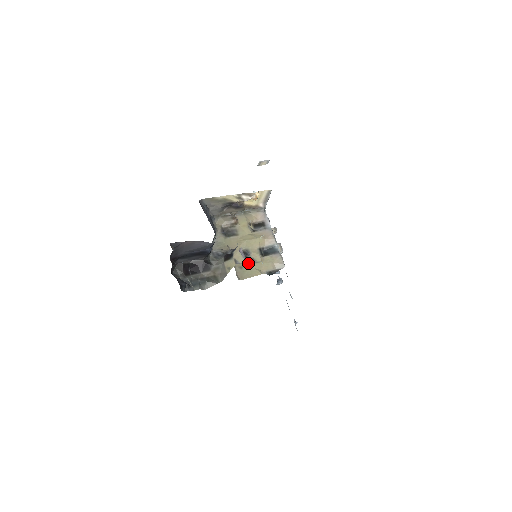
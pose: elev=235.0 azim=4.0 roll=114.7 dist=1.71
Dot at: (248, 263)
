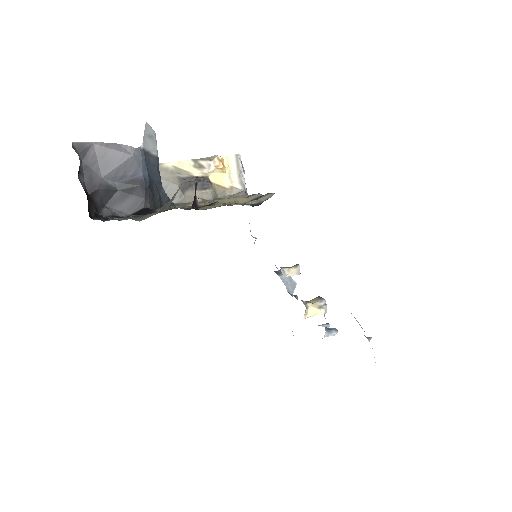
Dot at: (216, 205)
